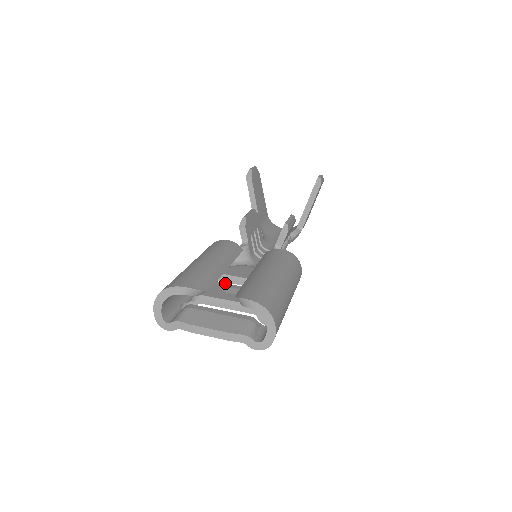
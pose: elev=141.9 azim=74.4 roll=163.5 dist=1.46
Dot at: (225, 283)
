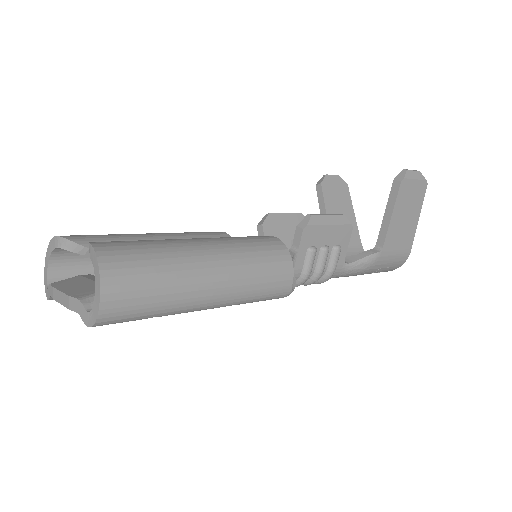
Dot at: occluded
